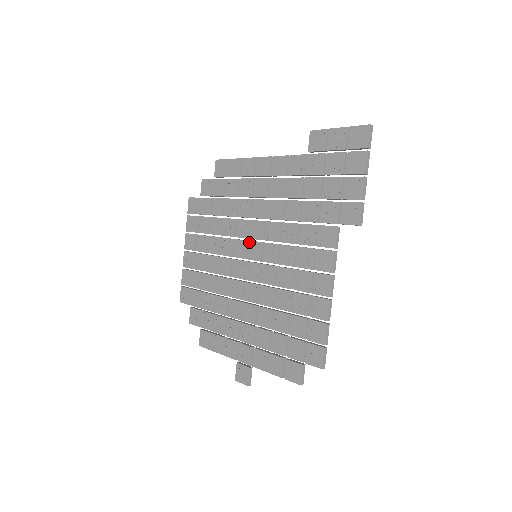
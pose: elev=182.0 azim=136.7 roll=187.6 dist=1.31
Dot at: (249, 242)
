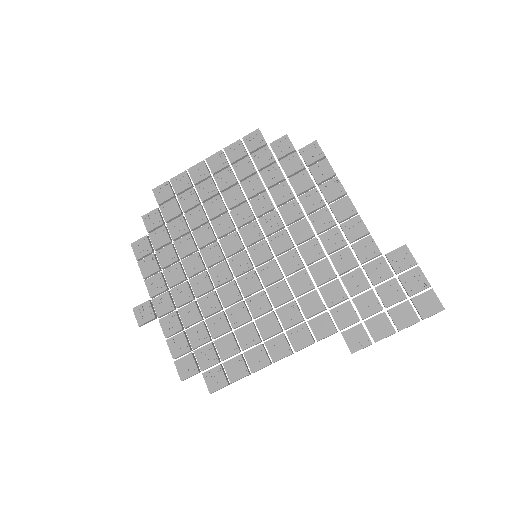
Dot at: (264, 240)
